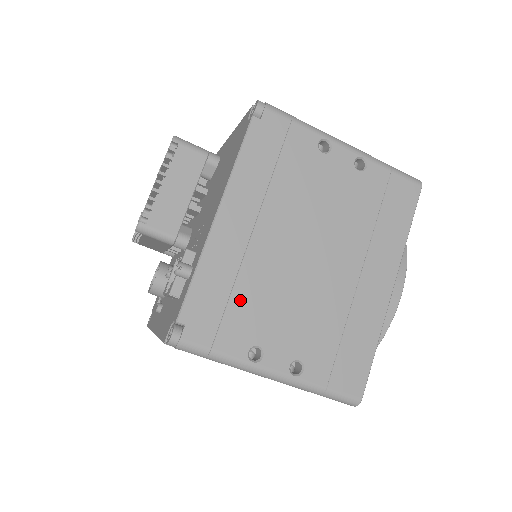
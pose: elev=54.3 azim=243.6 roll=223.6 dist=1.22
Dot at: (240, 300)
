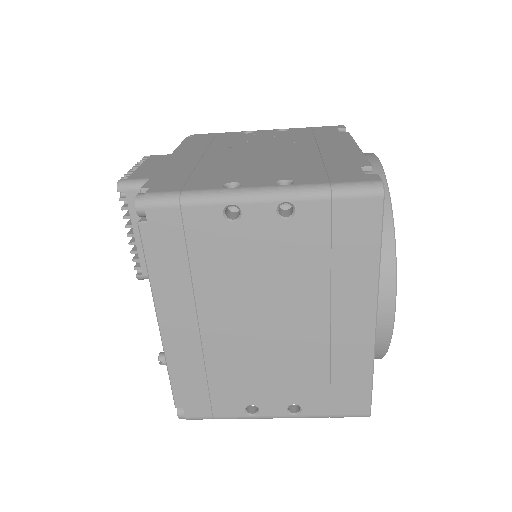
Dot at: (217, 380)
